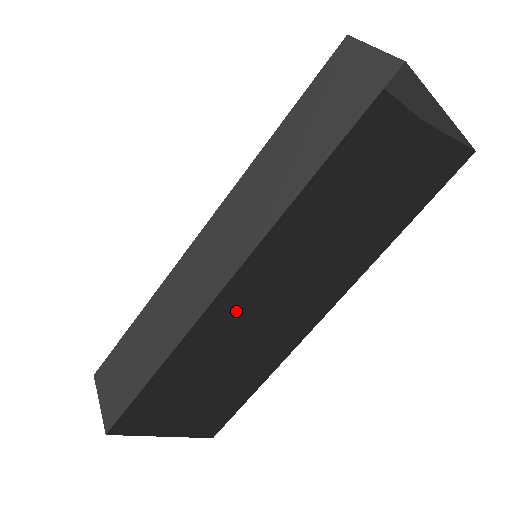
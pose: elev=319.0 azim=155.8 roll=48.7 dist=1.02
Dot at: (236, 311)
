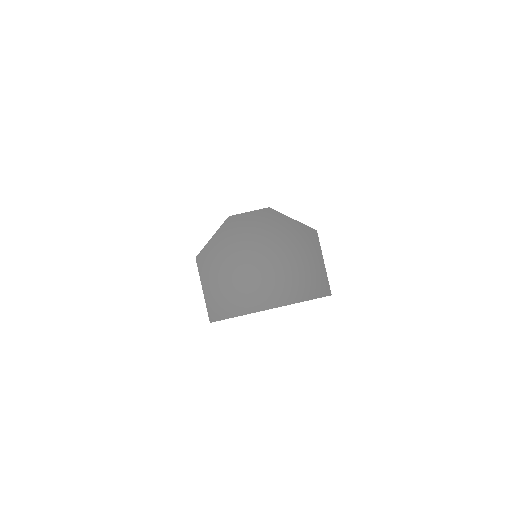
Dot at: occluded
